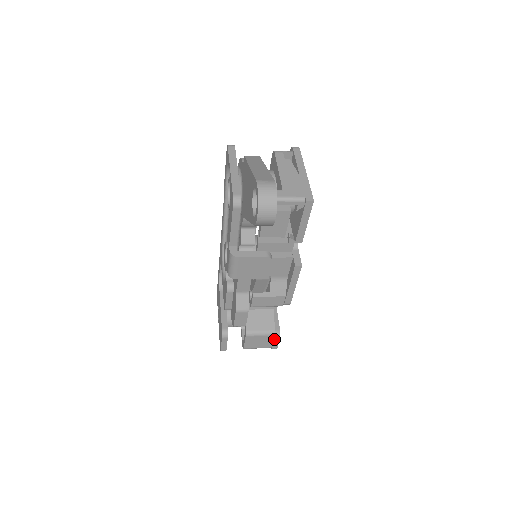
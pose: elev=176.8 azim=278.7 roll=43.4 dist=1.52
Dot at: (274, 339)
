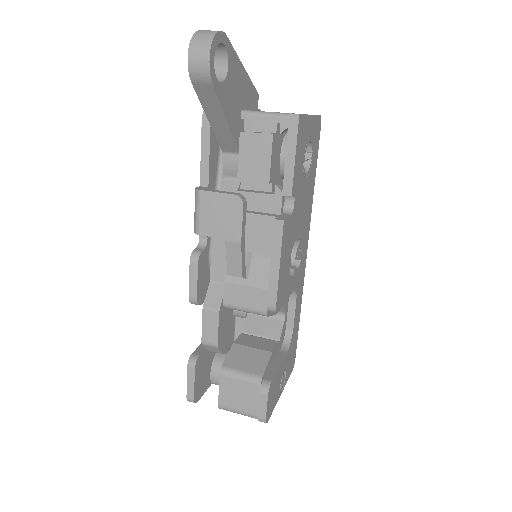
Dot at: (259, 393)
